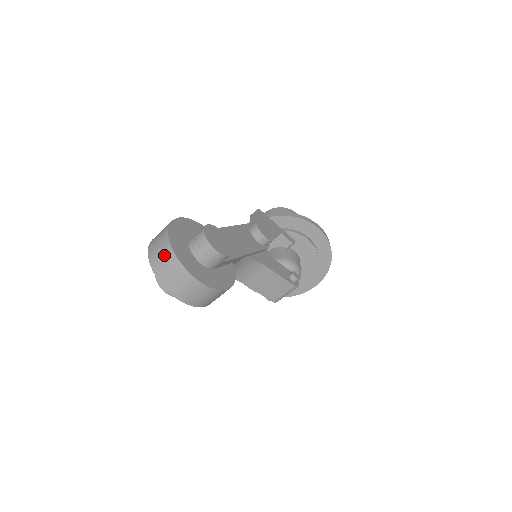
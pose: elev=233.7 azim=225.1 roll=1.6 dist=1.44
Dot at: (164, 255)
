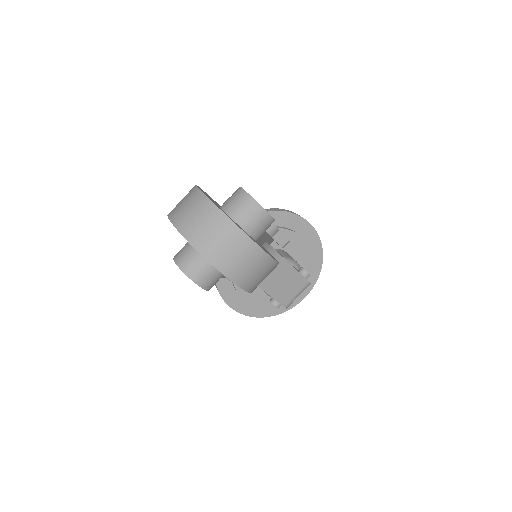
Dot at: (205, 218)
